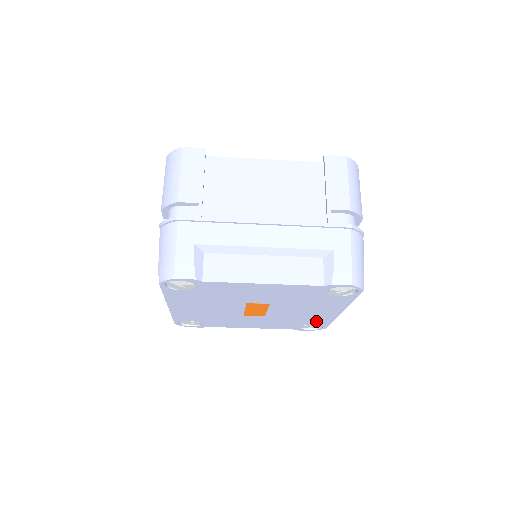
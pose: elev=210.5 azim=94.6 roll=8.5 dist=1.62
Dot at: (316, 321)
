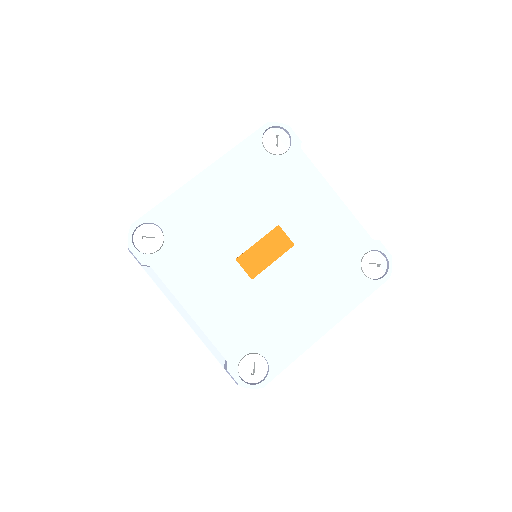
Dot at: (280, 345)
